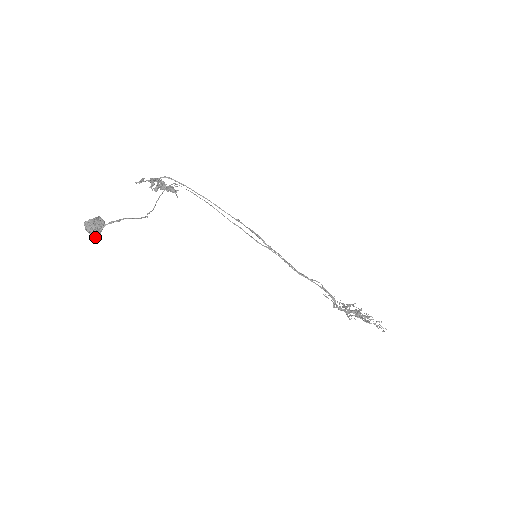
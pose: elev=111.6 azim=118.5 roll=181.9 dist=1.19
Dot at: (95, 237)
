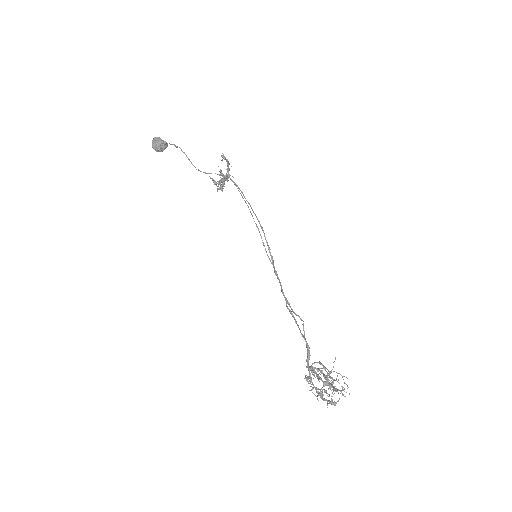
Dot at: (153, 147)
